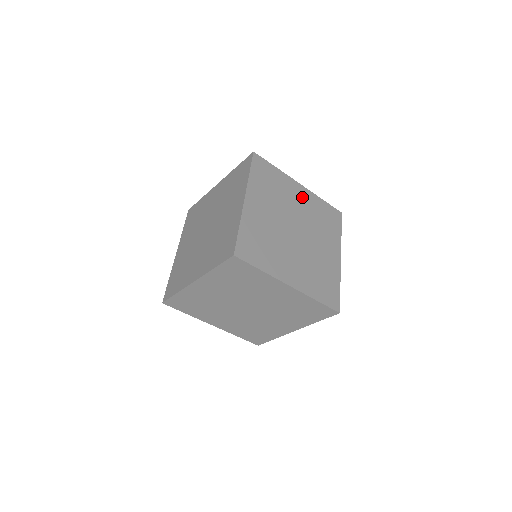
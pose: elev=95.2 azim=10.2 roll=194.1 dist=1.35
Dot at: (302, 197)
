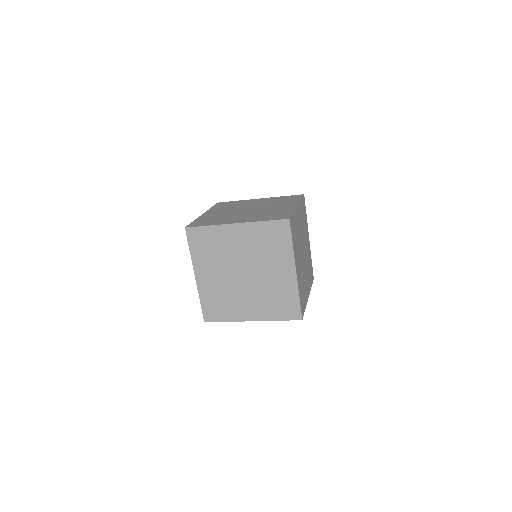
Dot at: (299, 217)
